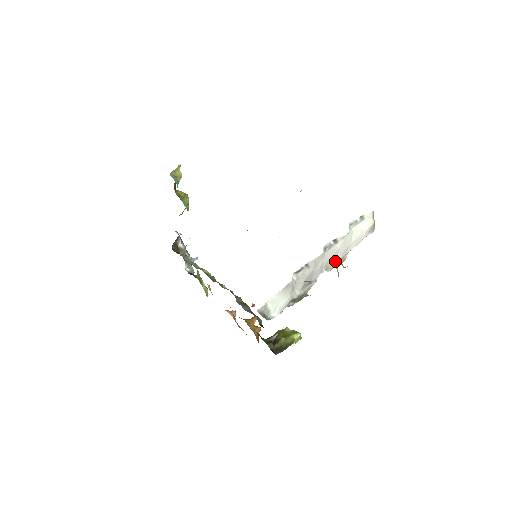
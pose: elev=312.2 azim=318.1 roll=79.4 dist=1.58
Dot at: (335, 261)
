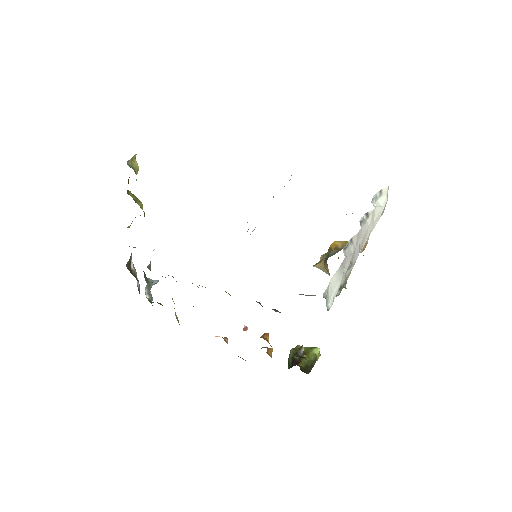
Dot at: (364, 242)
